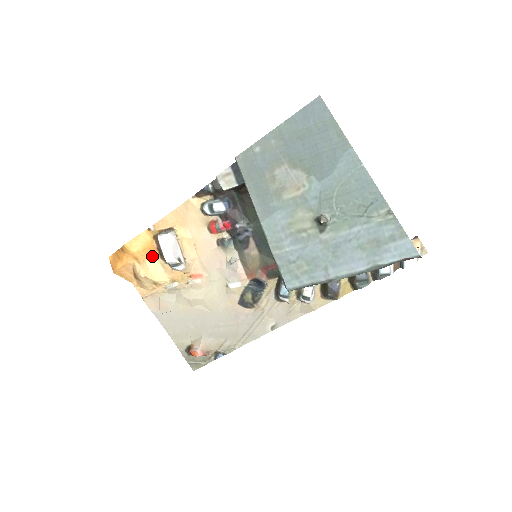
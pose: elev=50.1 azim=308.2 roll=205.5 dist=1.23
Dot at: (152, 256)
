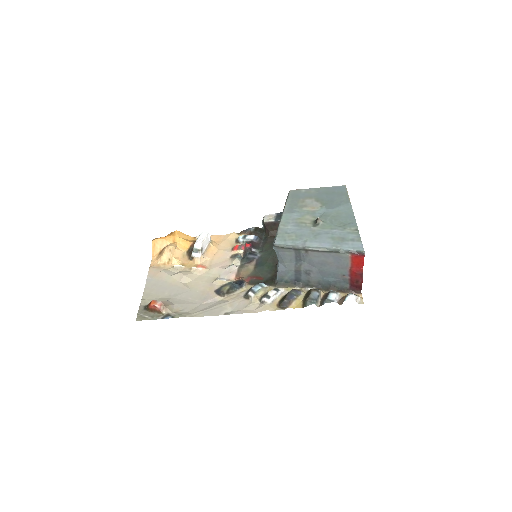
Dot at: (183, 248)
